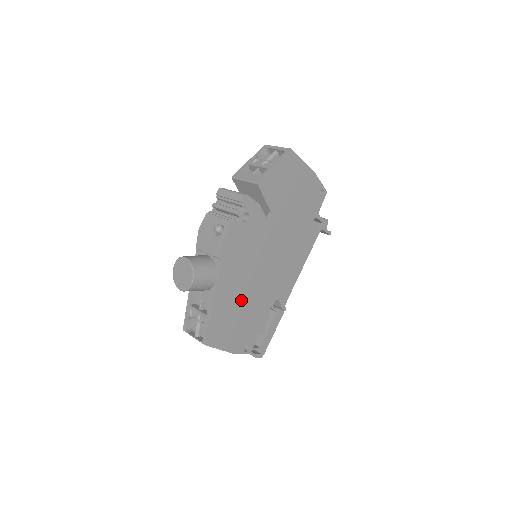
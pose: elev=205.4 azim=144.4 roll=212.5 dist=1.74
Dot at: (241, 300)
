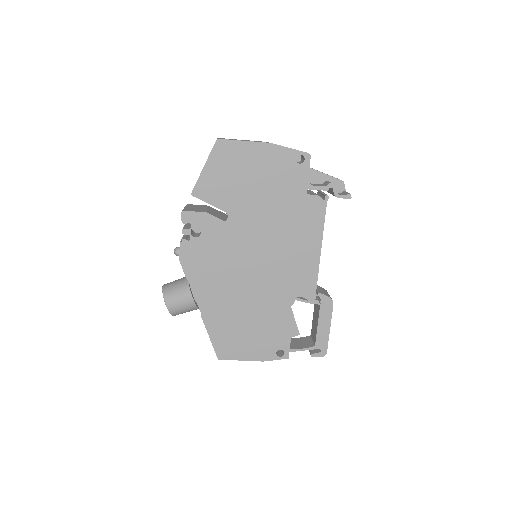
Dot at: (241, 309)
